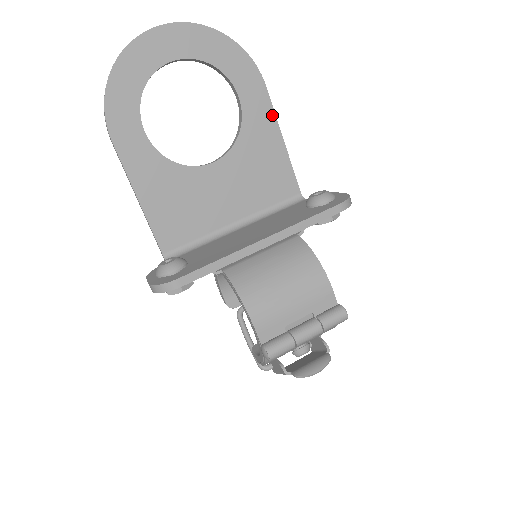
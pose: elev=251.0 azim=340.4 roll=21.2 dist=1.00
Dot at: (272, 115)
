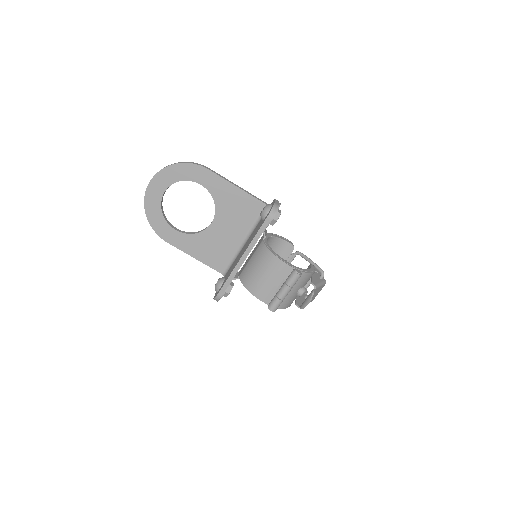
Dot at: (222, 180)
